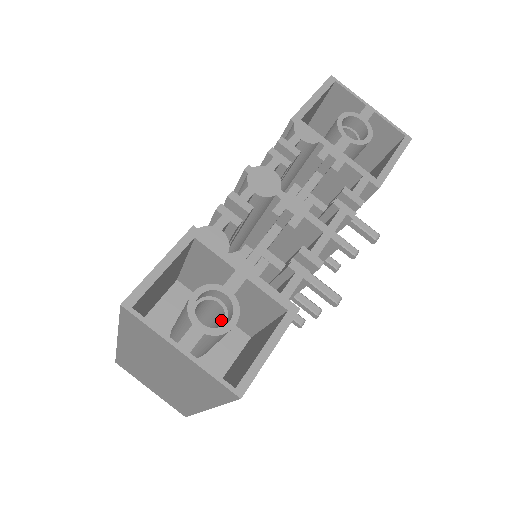
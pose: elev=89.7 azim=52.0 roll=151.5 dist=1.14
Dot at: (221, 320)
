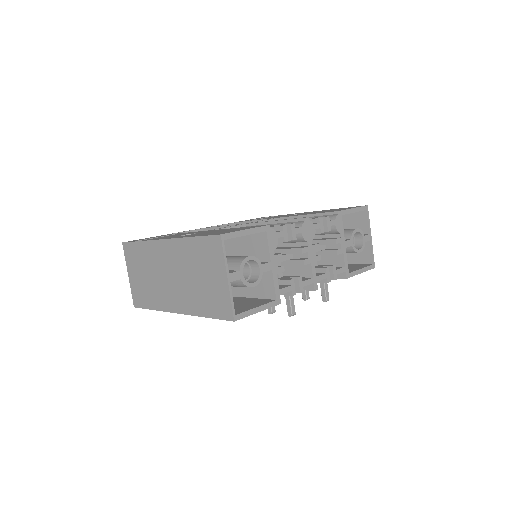
Dot at: occluded
